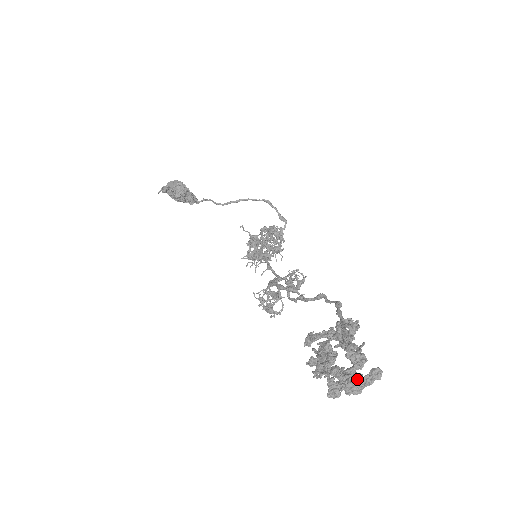
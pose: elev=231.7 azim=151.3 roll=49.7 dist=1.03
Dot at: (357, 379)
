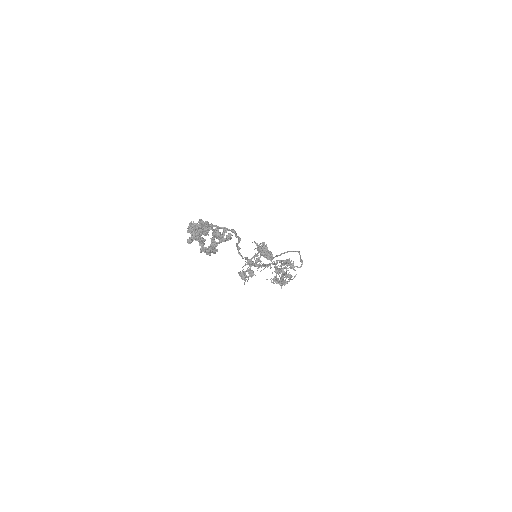
Dot at: (190, 222)
